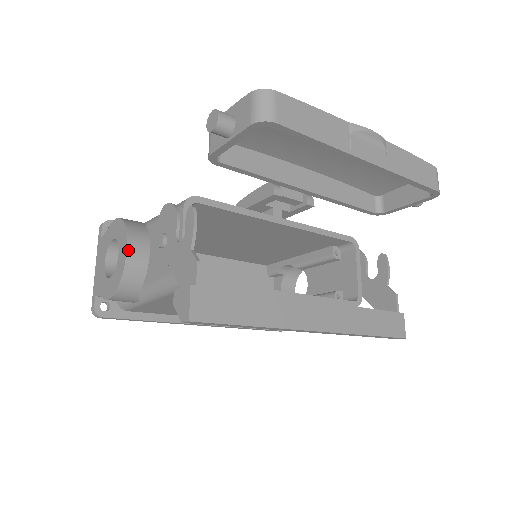
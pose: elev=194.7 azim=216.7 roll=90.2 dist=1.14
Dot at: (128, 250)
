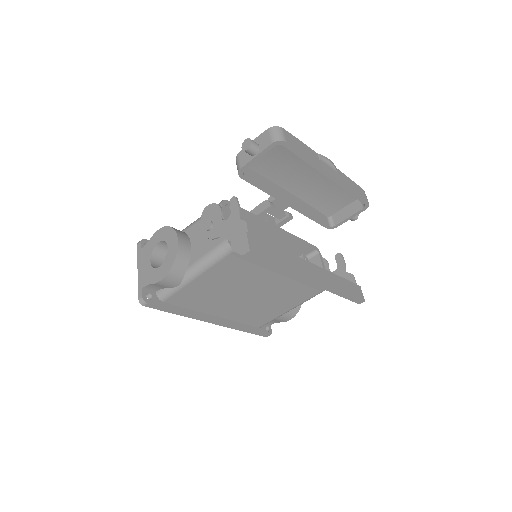
Dot at: (178, 240)
